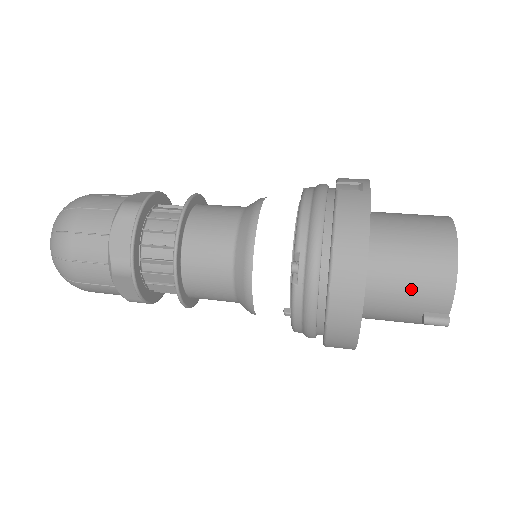
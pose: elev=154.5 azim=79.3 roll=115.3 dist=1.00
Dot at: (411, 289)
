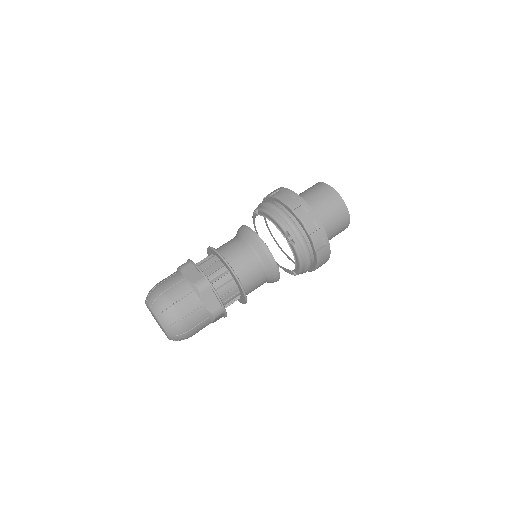
Dot at: occluded
